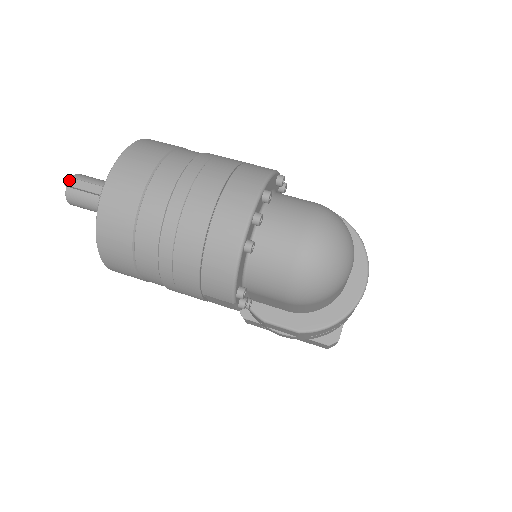
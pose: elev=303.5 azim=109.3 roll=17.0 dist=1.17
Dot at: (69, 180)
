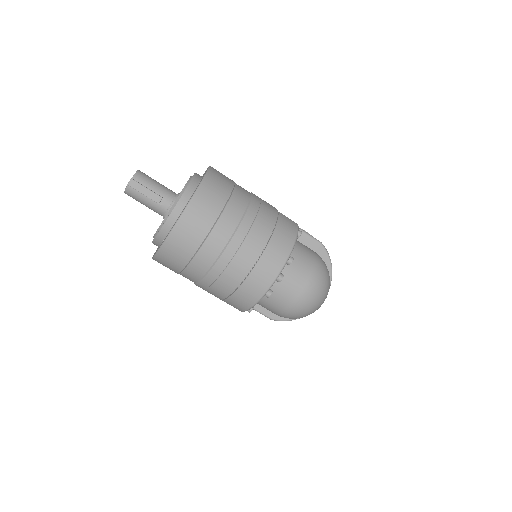
Dot at: (132, 182)
